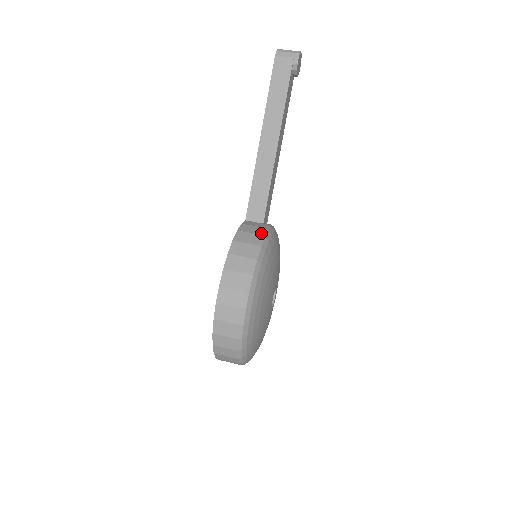
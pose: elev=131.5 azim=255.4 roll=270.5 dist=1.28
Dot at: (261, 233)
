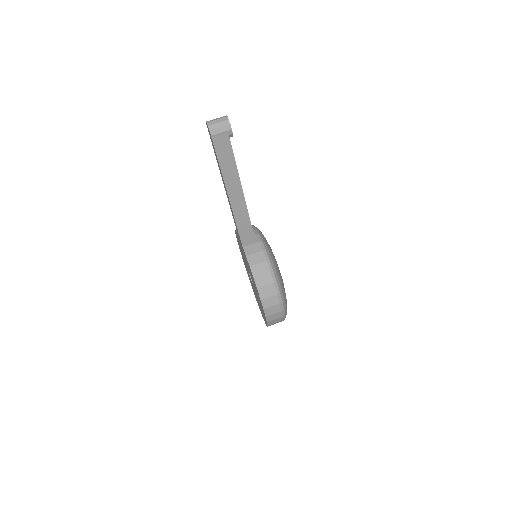
Dot at: (265, 259)
